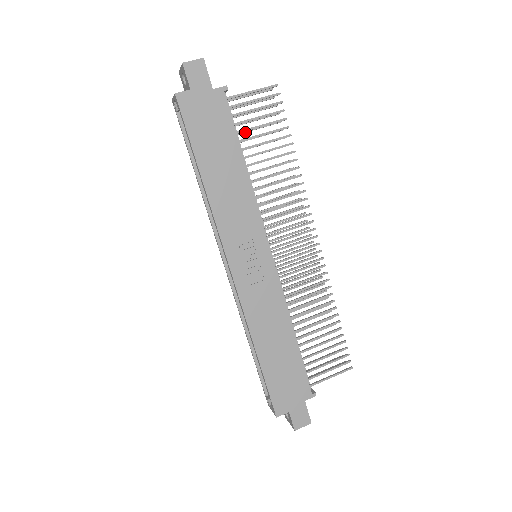
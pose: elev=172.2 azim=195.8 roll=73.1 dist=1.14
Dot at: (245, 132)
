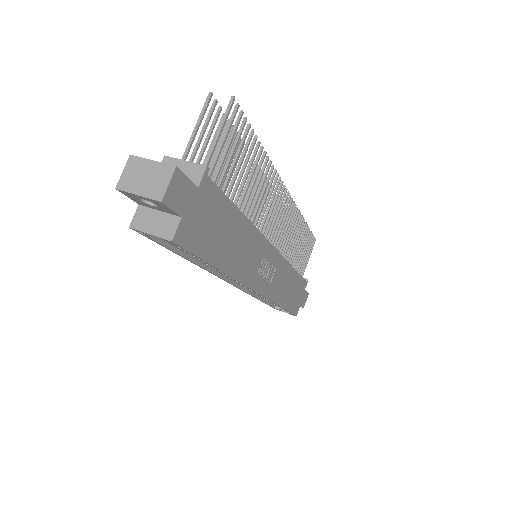
Dot at: occluded
